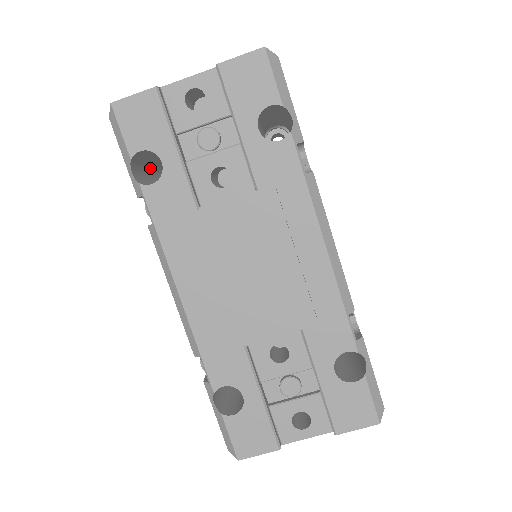
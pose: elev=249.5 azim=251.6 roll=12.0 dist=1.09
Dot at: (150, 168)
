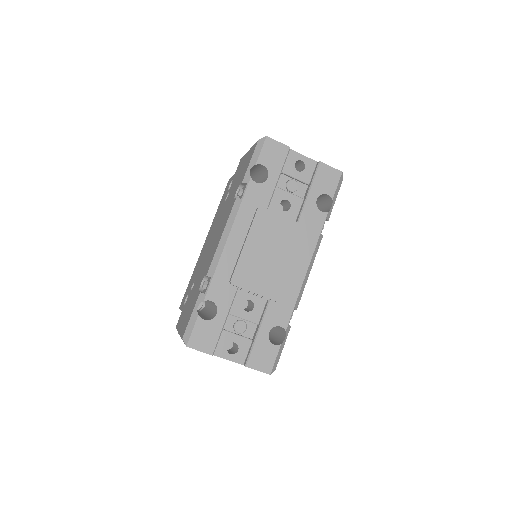
Dot at: occluded
